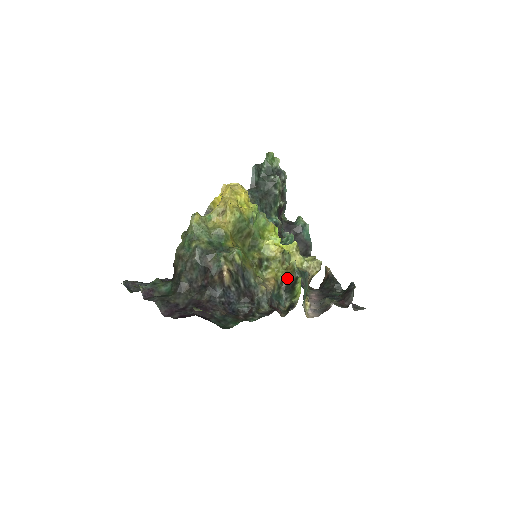
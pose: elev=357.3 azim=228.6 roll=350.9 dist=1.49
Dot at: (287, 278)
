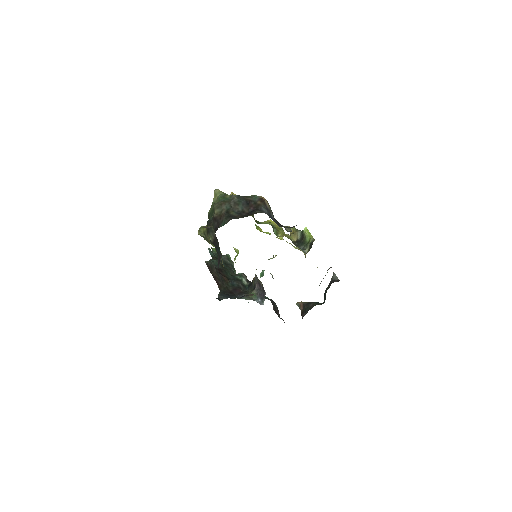
Dot at: (294, 241)
